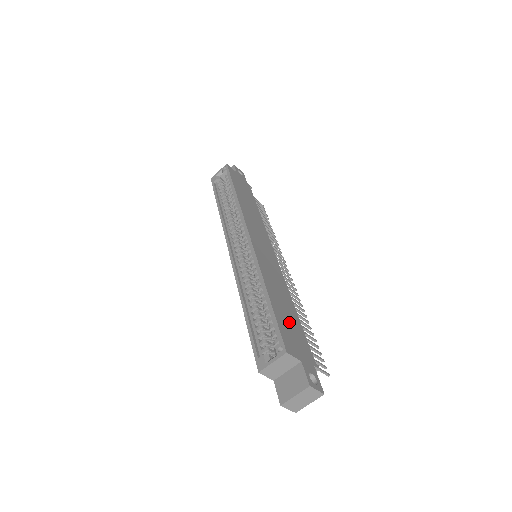
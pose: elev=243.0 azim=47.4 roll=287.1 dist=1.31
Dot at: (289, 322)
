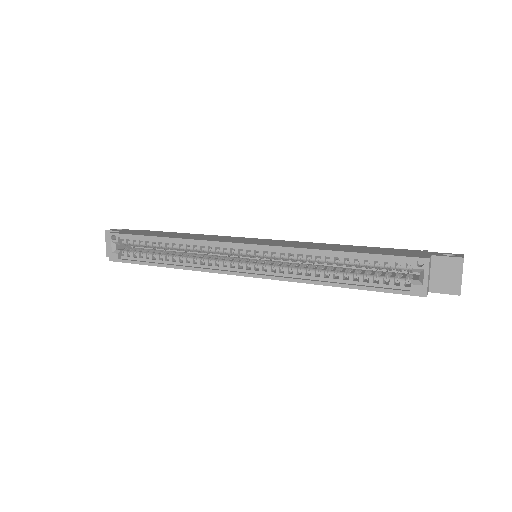
Dot at: (375, 251)
